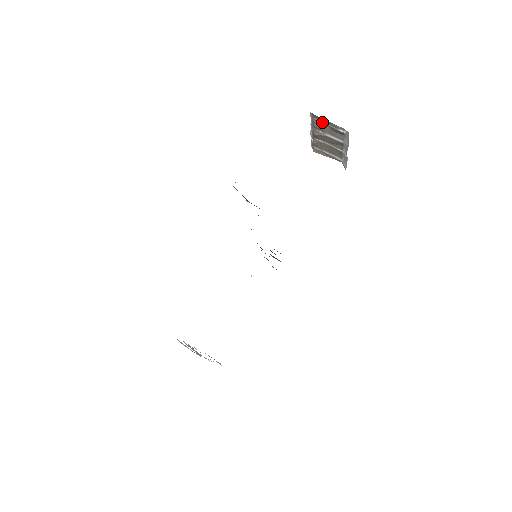
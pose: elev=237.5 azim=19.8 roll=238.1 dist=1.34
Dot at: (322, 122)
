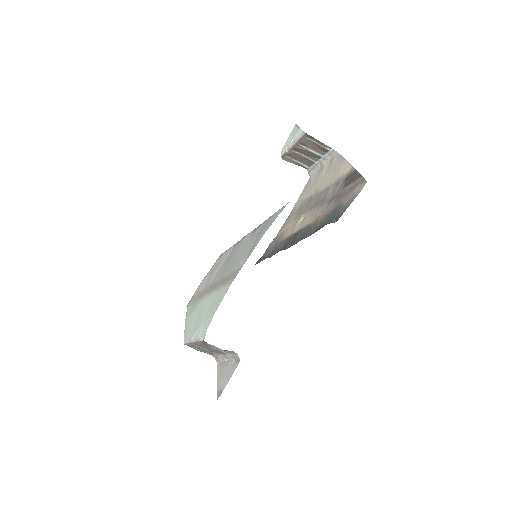
Dot at: (311, 140)
